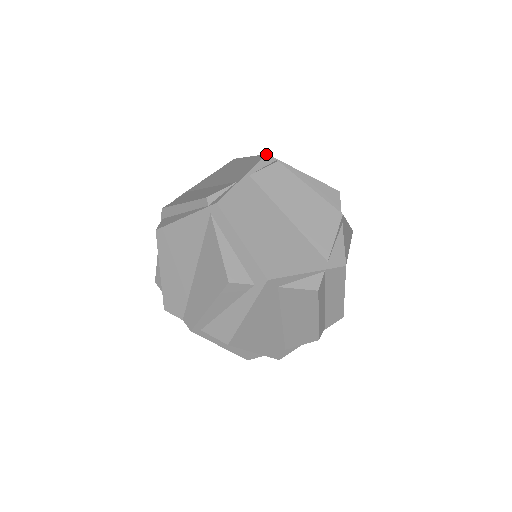
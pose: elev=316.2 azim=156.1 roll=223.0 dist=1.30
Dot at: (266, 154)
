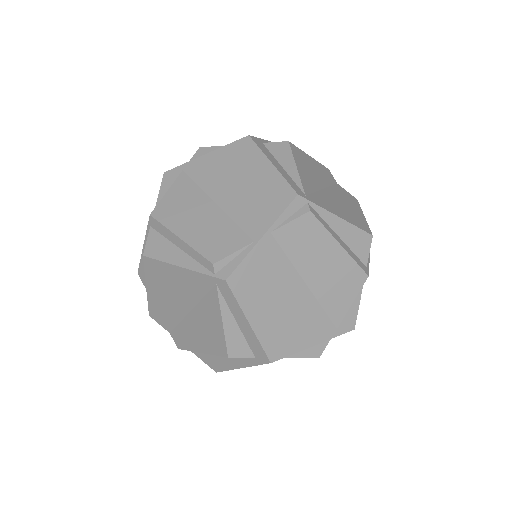
Dot at: (296, 194)
